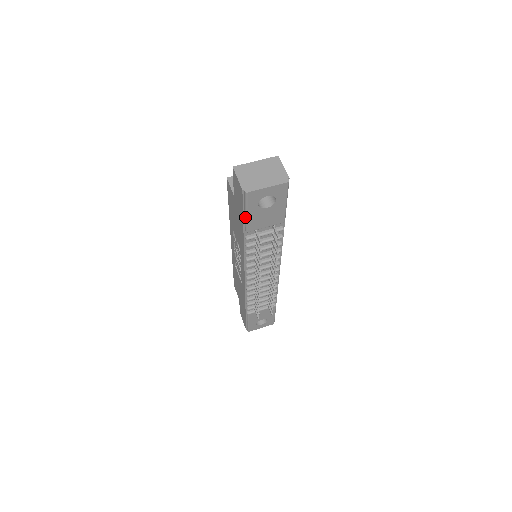
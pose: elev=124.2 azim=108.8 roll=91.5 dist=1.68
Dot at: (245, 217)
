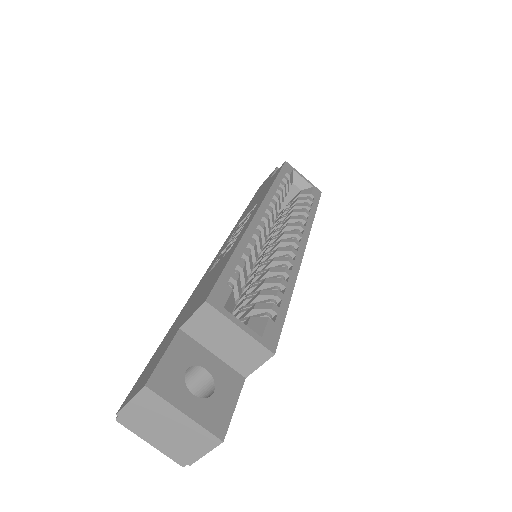
Dot at: occluded
